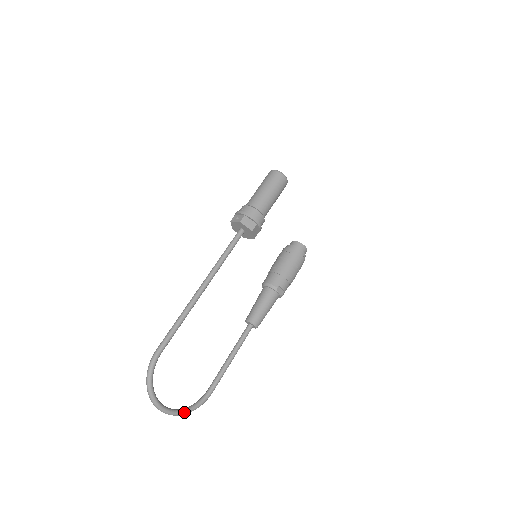
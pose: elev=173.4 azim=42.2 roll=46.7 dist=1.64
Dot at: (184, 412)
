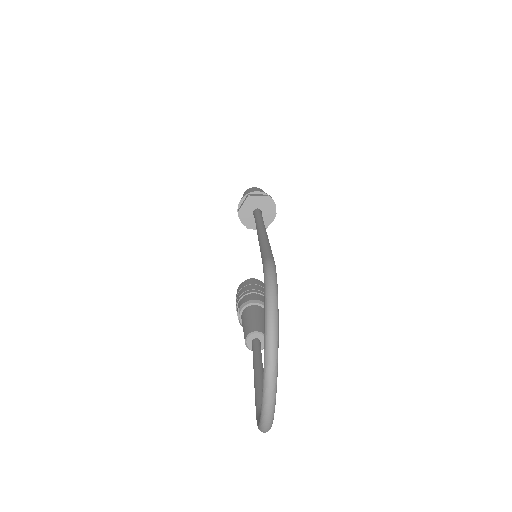
Dot at: occluded
